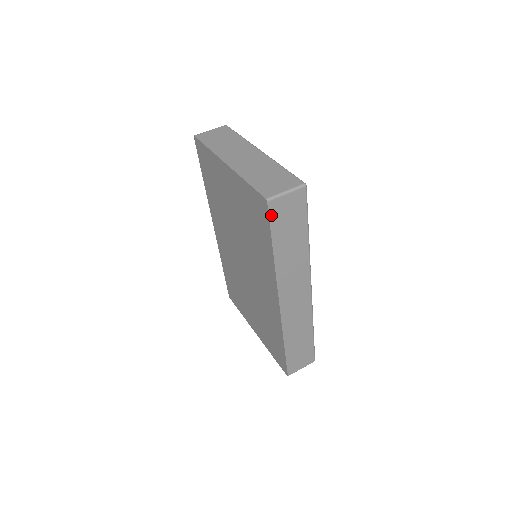
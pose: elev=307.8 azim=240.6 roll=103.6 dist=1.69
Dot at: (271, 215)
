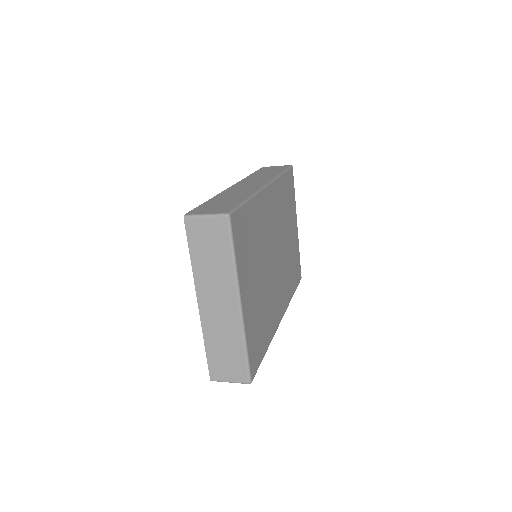
Dot at: occluded
